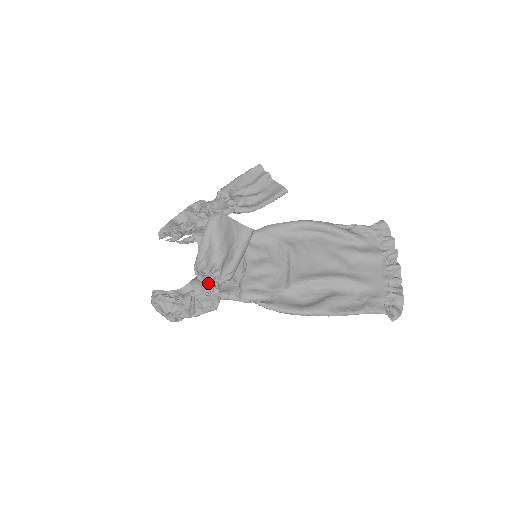
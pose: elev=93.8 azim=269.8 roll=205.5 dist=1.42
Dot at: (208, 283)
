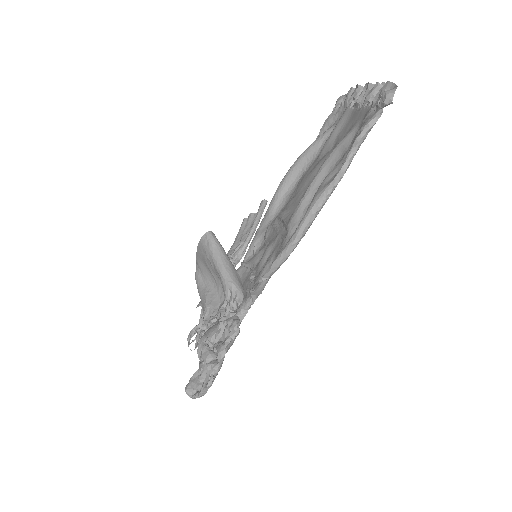
Dot at: occluded
